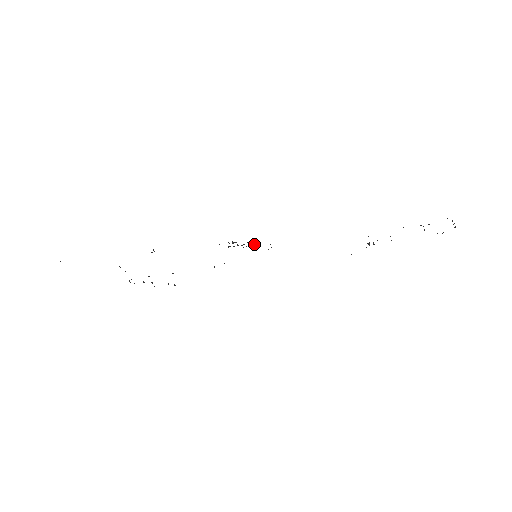
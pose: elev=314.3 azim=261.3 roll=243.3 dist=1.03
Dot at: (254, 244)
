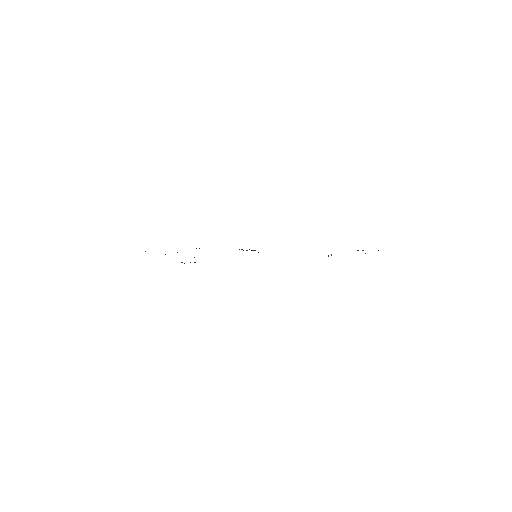
Dot at: (254, 250)
